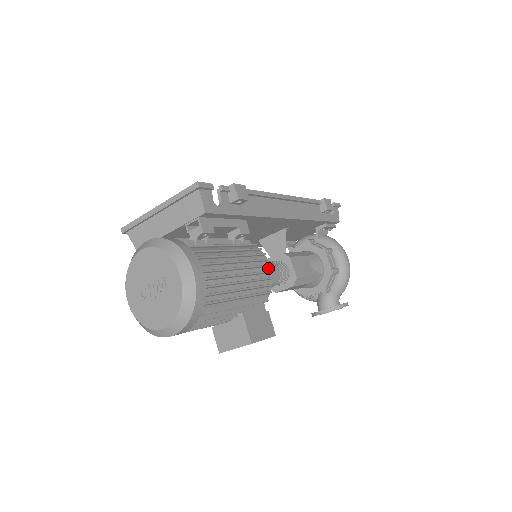
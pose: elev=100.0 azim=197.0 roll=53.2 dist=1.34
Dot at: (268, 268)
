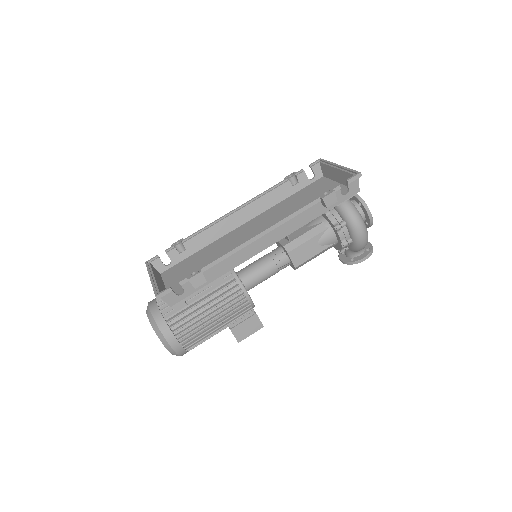
Dot at: (246, 298)
